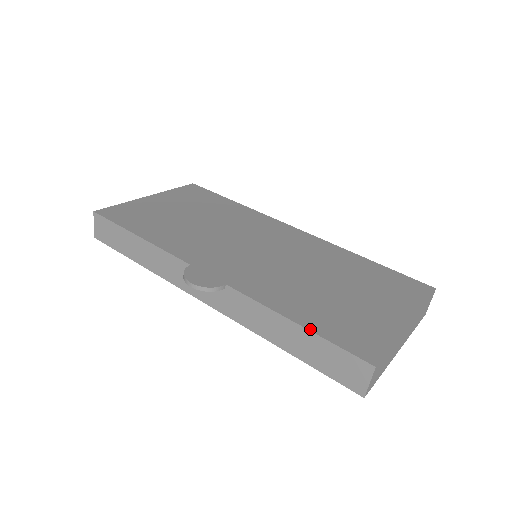
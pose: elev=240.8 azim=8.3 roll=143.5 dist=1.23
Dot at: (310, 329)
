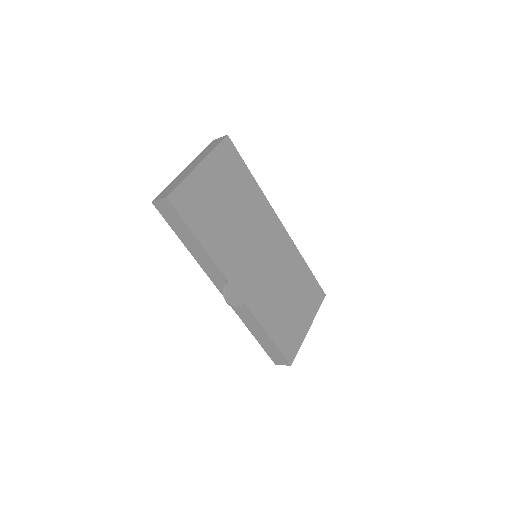
Dot at: (274, 341)
